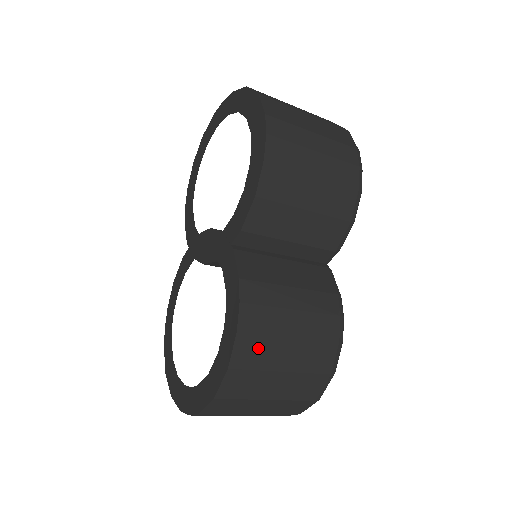
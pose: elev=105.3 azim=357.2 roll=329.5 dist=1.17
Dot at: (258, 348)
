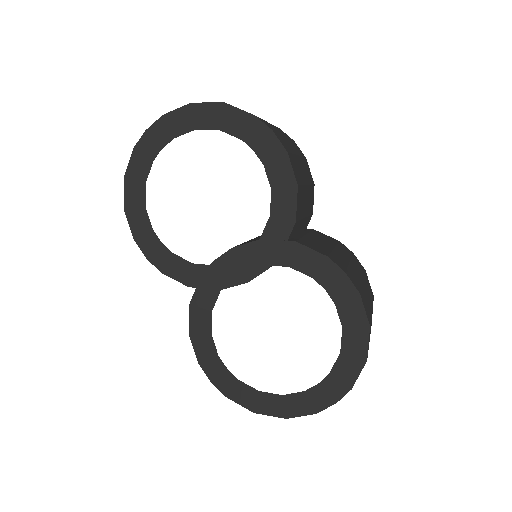
Dot at: (365, 300)
